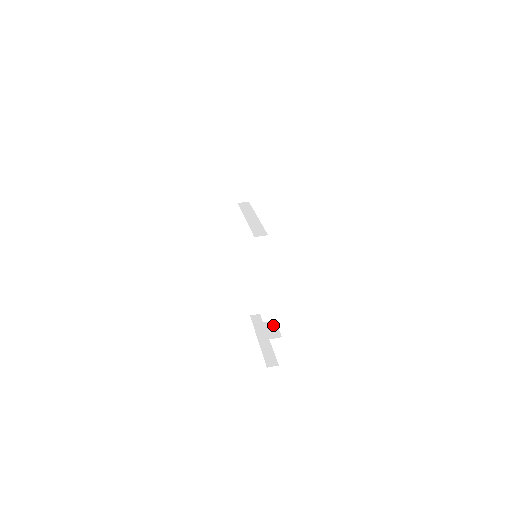
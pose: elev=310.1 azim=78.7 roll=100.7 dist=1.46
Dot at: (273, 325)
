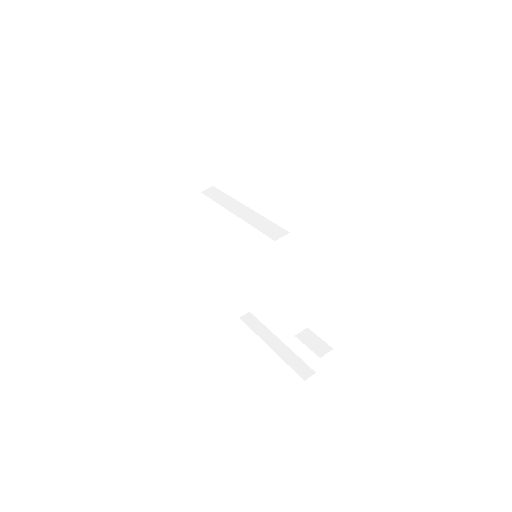
Dot at: (310, 335)
